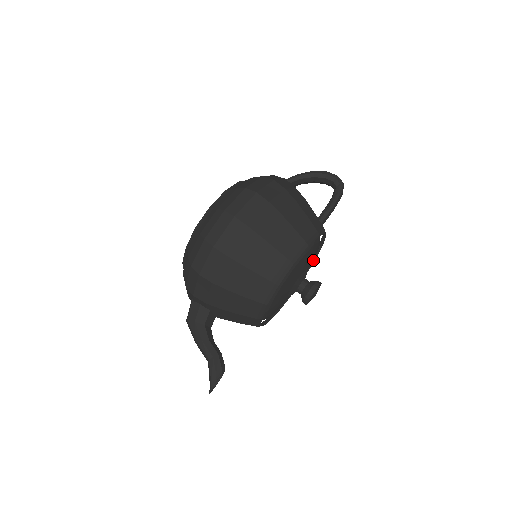
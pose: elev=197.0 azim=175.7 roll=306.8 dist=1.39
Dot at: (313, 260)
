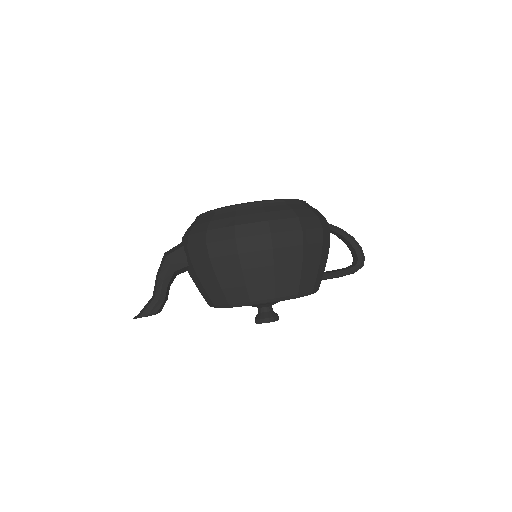
Dot at: occluded
